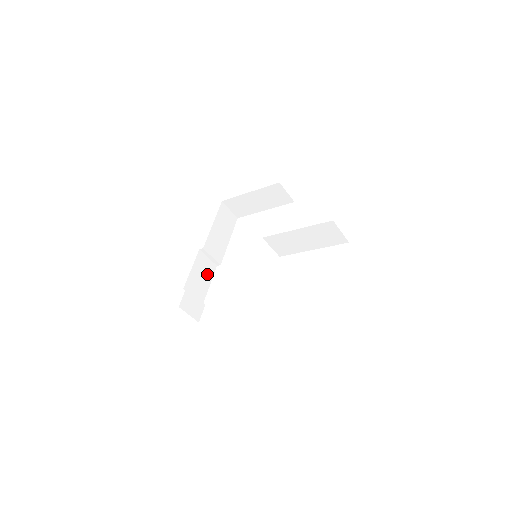
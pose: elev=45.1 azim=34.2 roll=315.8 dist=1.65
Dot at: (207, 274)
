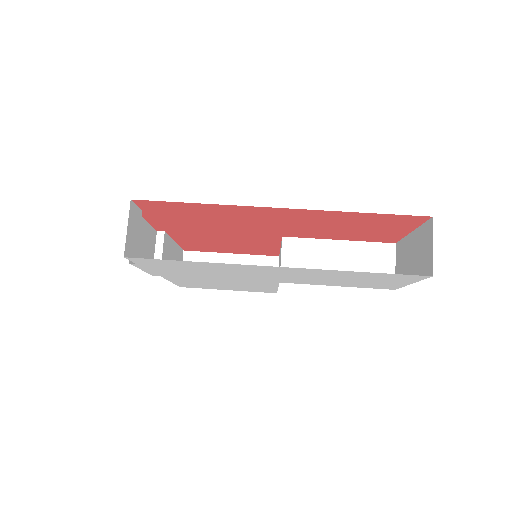
Dot at: (146, 258)
